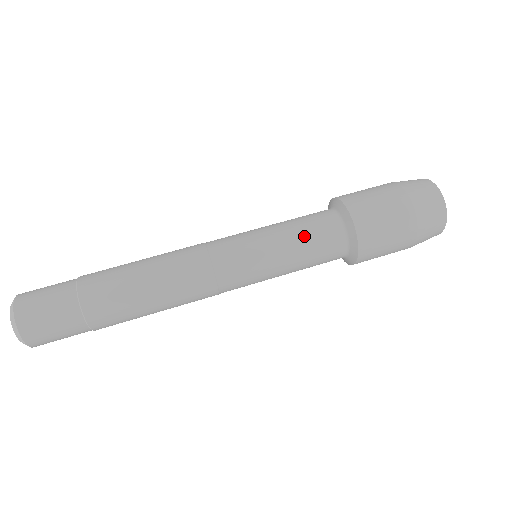
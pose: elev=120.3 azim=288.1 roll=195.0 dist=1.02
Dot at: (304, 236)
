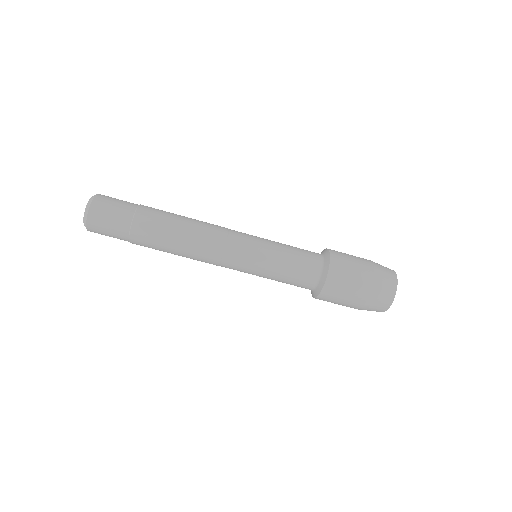
Dot at: (289, 275)
